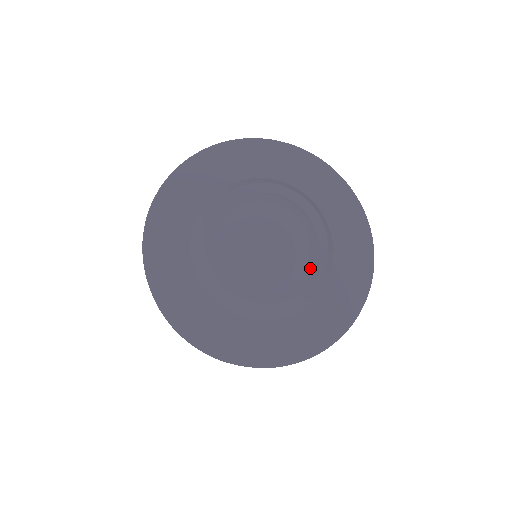
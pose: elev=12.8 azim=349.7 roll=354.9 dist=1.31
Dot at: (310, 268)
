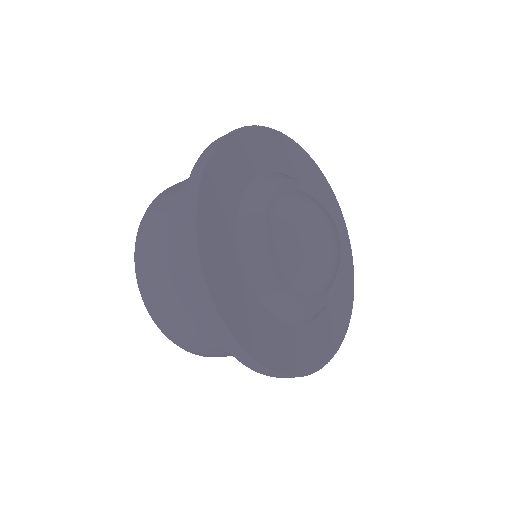
Dot at: (326, 291)
